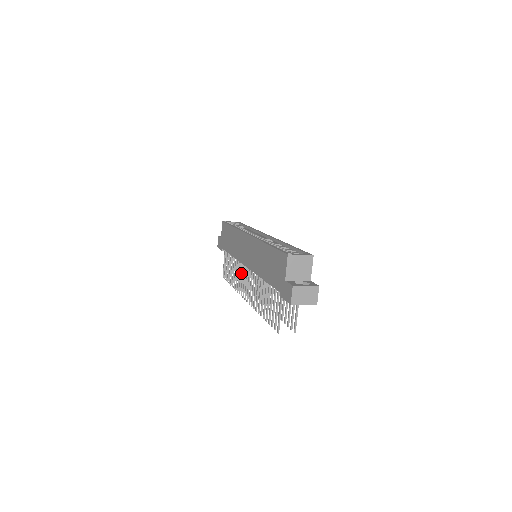
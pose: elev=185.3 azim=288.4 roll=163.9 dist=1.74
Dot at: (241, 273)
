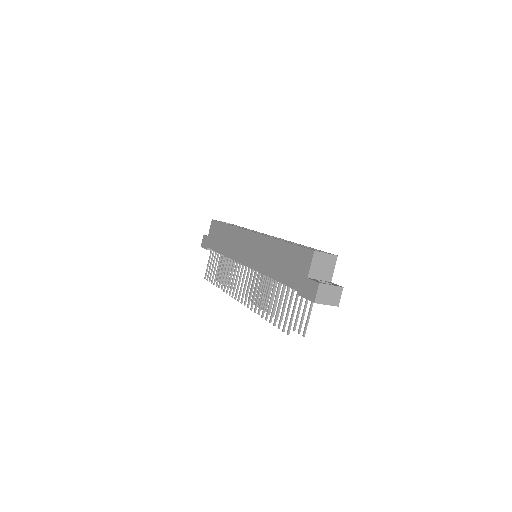
Dot at: (235, 273)
